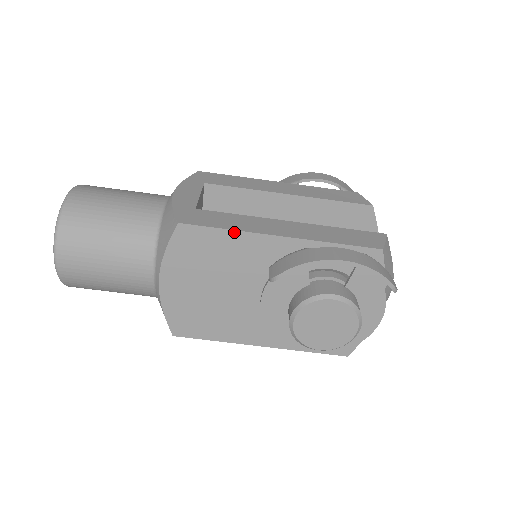
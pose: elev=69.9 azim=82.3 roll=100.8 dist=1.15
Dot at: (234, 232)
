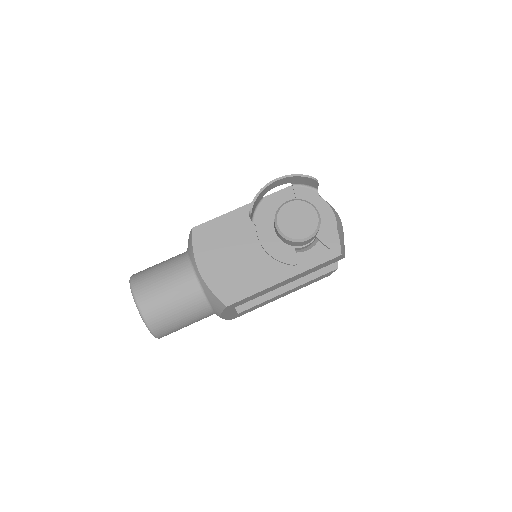
Dot at: (223, 216)
